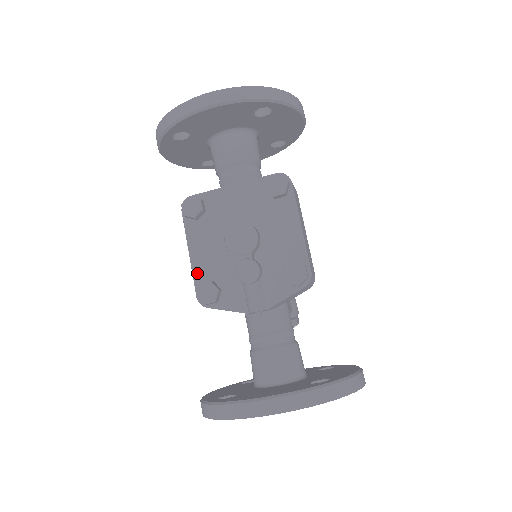
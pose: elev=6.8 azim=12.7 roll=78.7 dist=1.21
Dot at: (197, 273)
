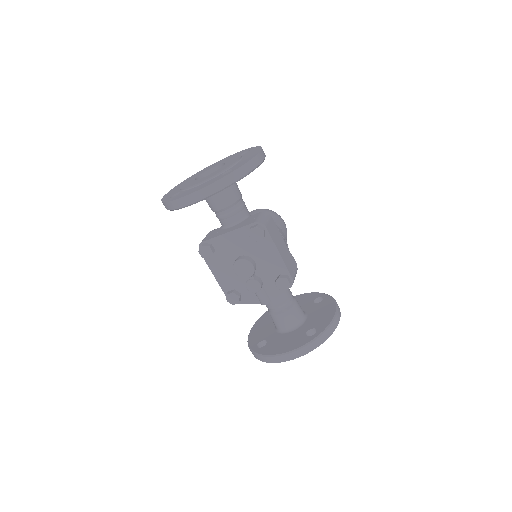
Dot at: (223, 286)
